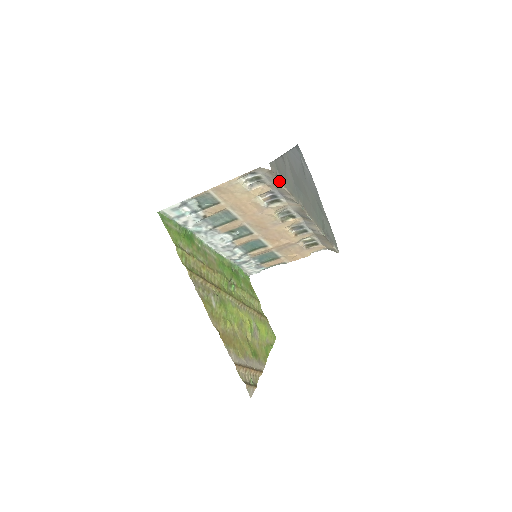
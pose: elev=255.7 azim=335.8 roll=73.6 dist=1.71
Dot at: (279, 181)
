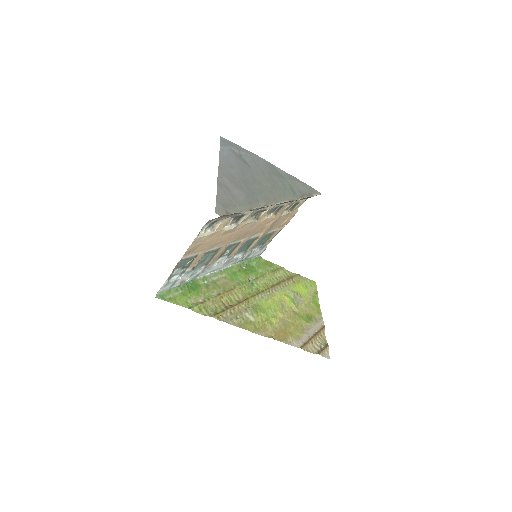
Dot at: occluded
